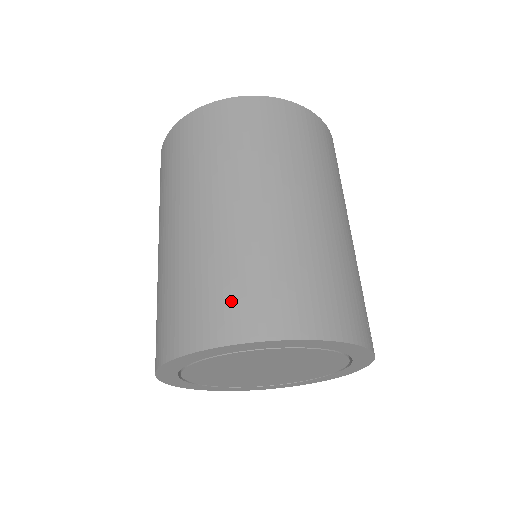
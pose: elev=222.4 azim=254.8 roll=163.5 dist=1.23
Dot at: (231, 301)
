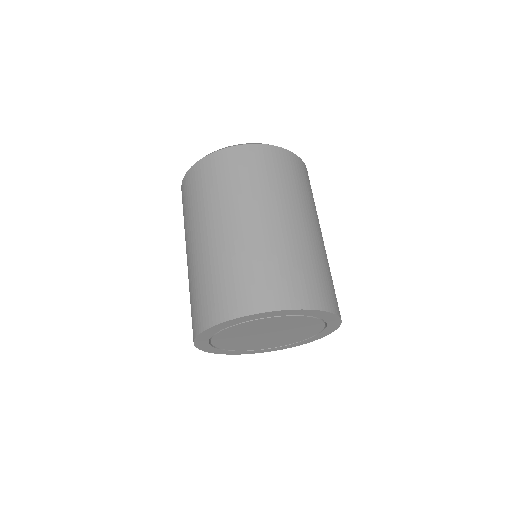
Dot at: (261, 285)
